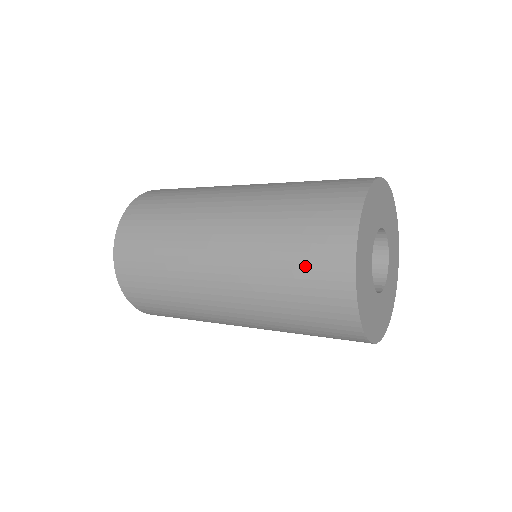
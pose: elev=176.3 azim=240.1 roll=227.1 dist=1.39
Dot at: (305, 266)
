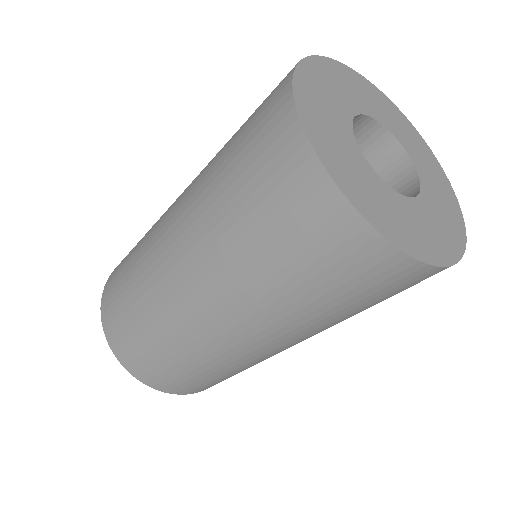
Dot at: (272, 218)
